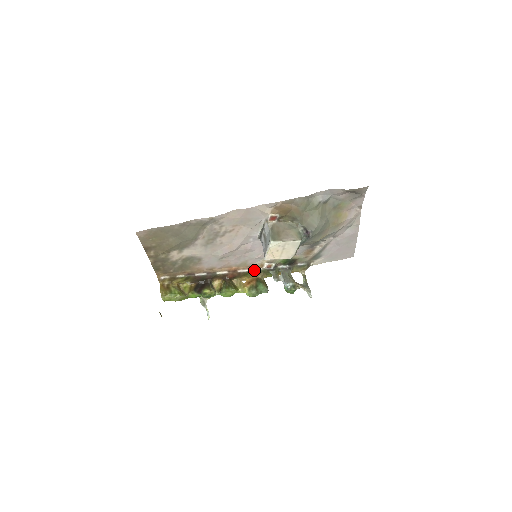
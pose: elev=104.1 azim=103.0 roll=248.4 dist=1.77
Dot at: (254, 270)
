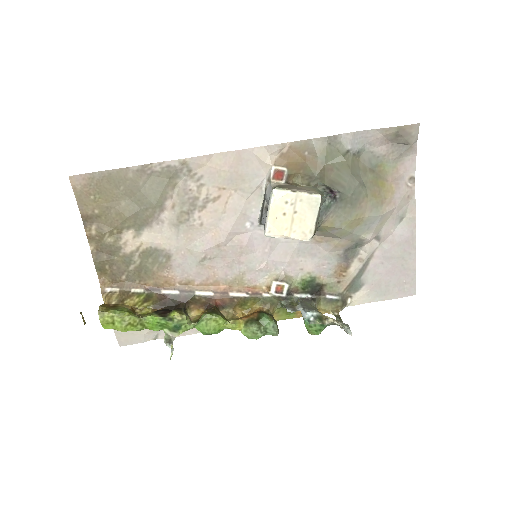
Dot at: (256, 296)
